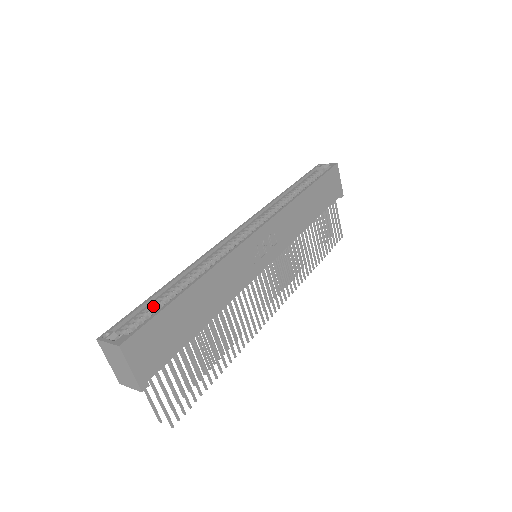
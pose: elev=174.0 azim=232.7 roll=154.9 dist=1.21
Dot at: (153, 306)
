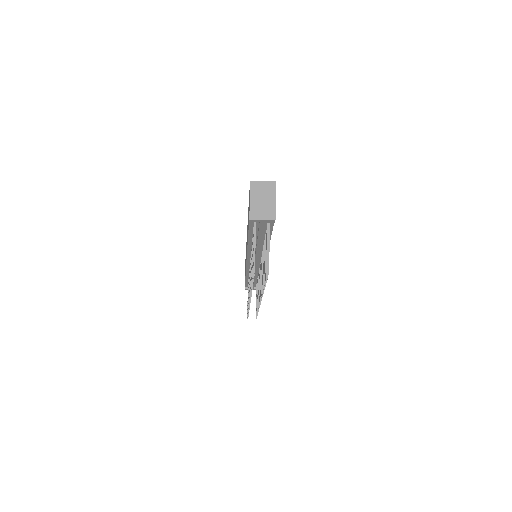
Dot at: occluded
